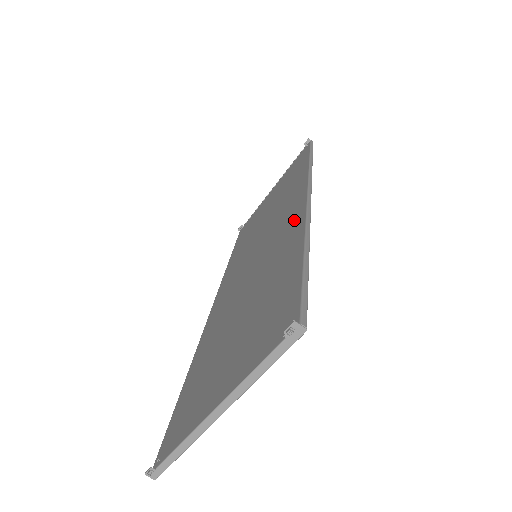
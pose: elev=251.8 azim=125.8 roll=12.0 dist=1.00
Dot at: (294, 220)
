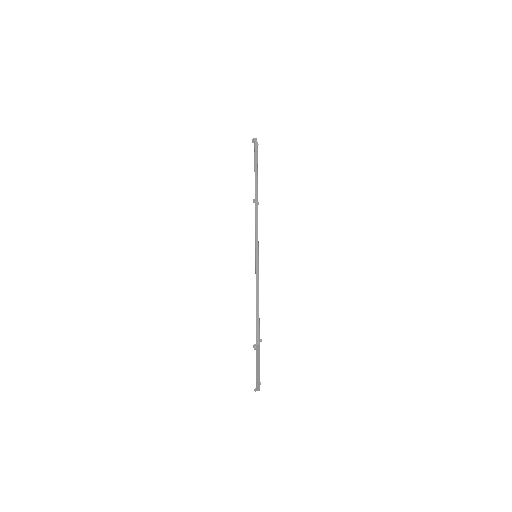
Dot at: occluded
